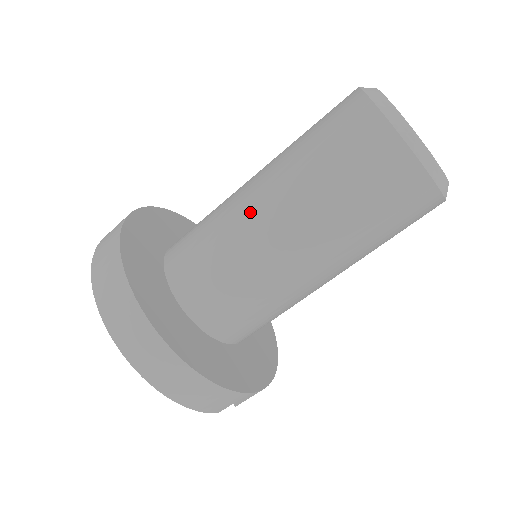
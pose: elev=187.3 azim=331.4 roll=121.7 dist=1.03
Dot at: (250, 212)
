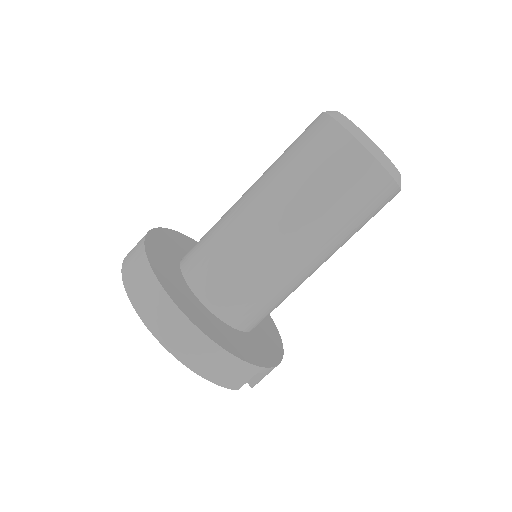
Dot at: (249, 214)
